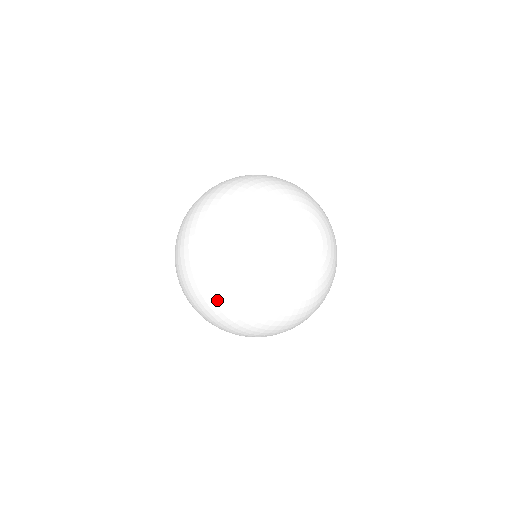
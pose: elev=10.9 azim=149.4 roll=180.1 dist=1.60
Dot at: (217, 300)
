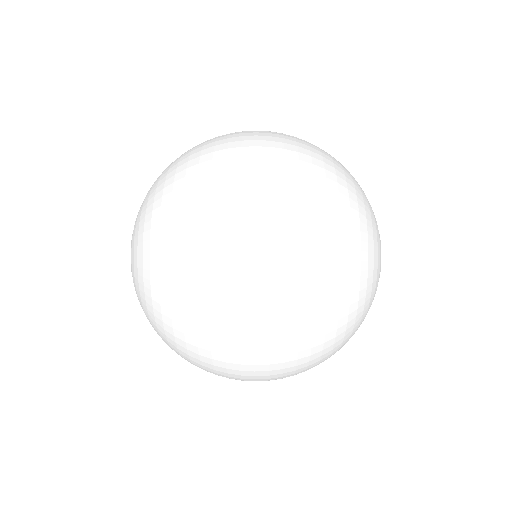
Dot at: occluded
